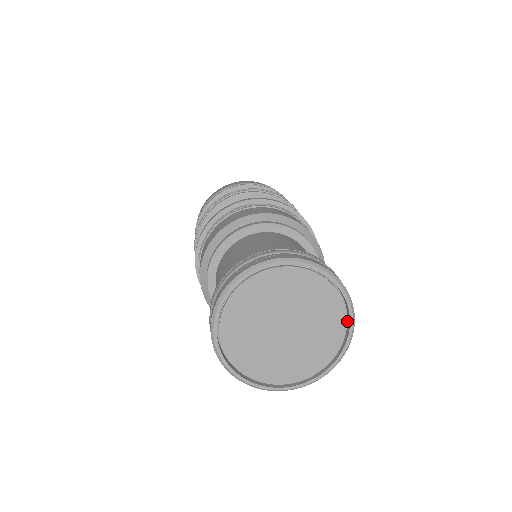
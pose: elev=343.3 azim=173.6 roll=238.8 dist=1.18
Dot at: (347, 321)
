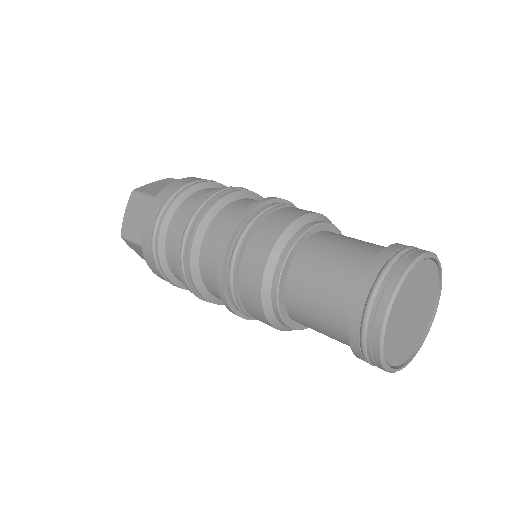
Dot at: occluded
